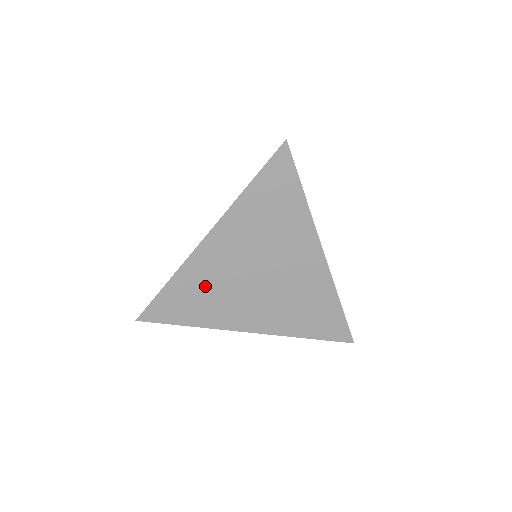
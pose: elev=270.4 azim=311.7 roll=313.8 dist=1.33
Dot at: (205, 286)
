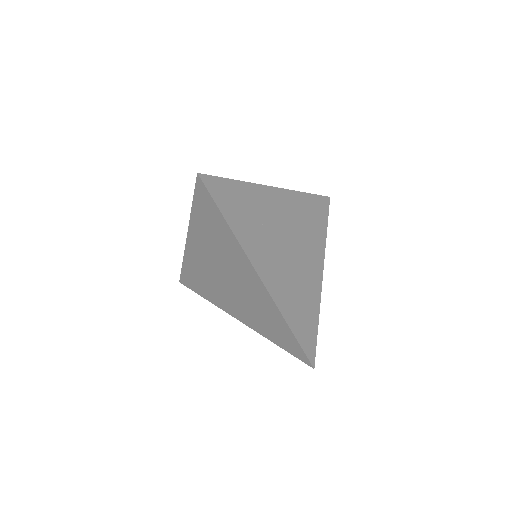
Dot at: (201, 274)
